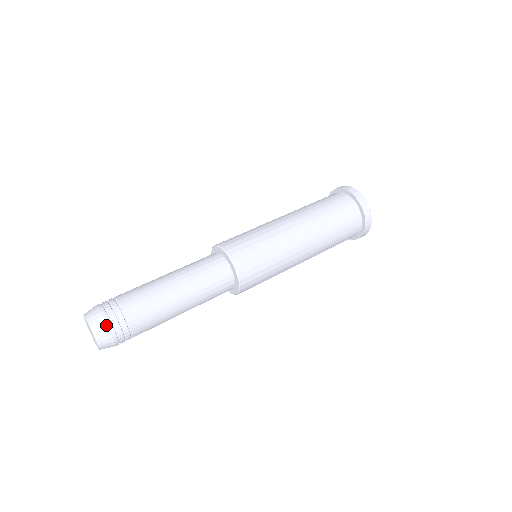
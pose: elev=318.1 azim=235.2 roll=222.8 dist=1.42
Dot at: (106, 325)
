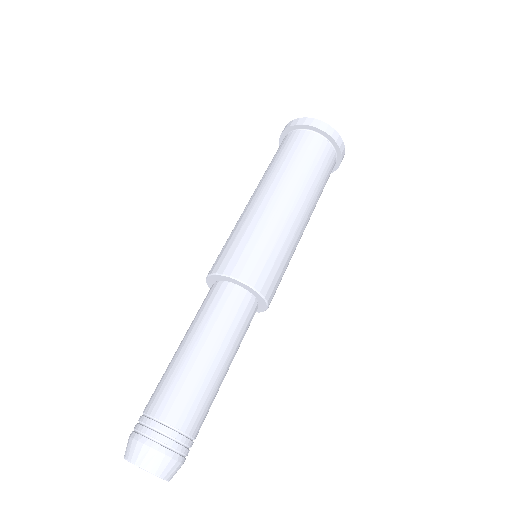
Dot at: (169, 458)
